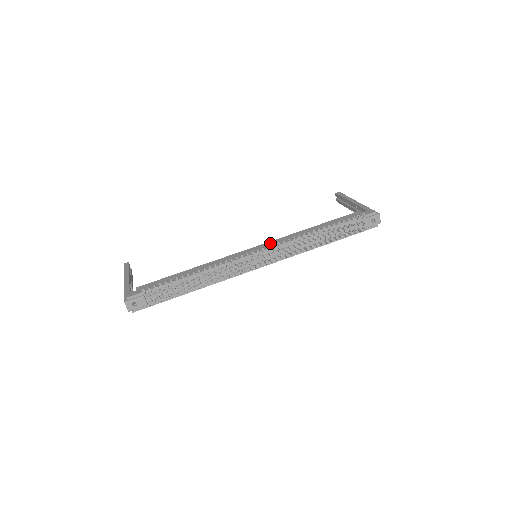
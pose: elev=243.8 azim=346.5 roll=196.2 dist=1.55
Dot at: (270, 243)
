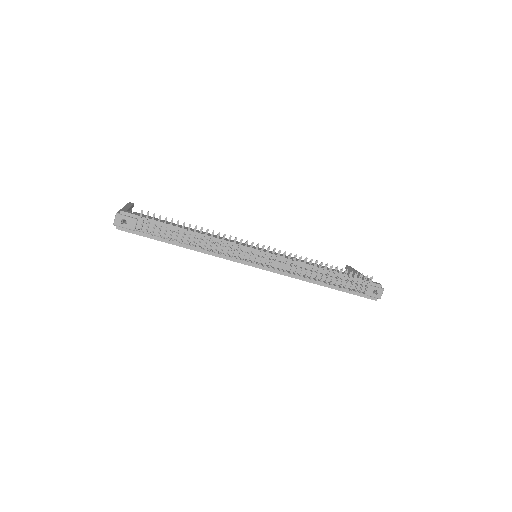
Dot at: (275, 252)
